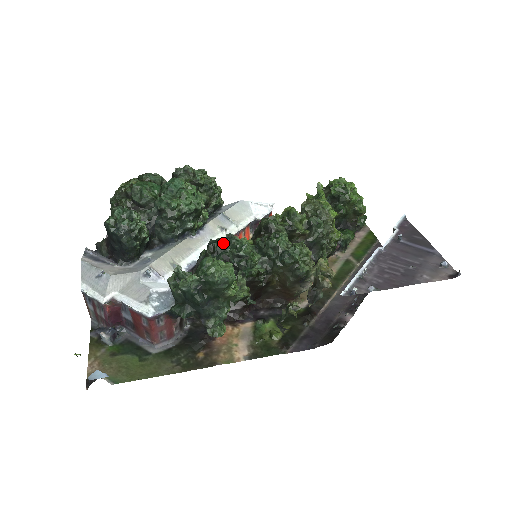
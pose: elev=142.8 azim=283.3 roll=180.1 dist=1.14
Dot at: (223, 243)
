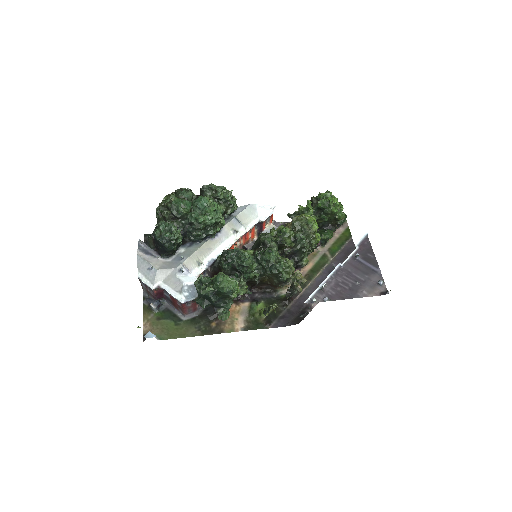
Dot at: (232, 255)
